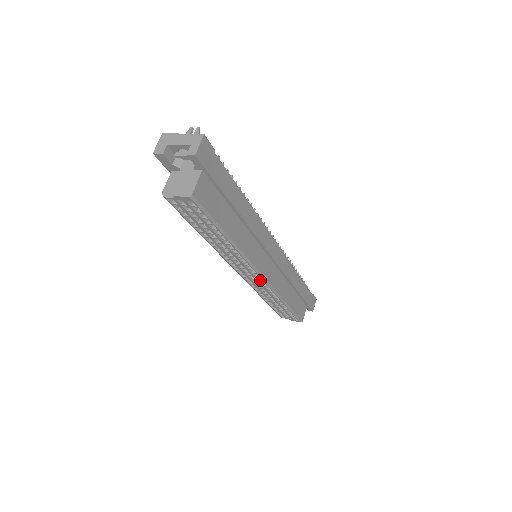
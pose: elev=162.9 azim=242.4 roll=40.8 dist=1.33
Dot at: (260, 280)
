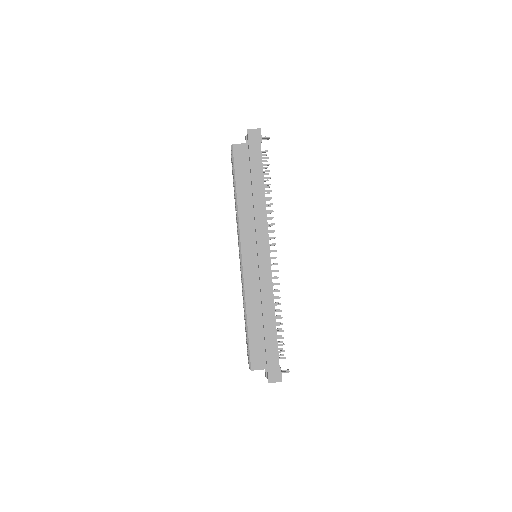
Dot at: (241, 264)
